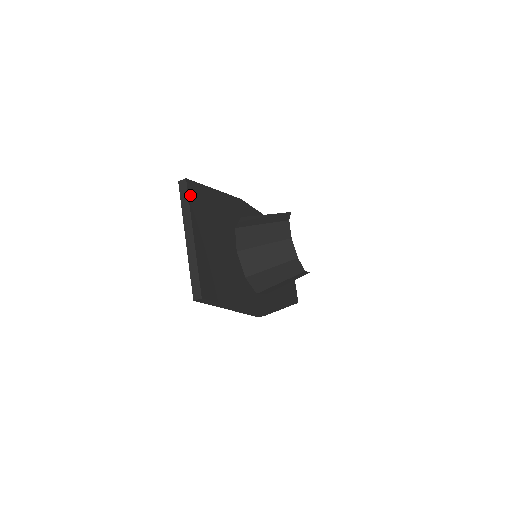
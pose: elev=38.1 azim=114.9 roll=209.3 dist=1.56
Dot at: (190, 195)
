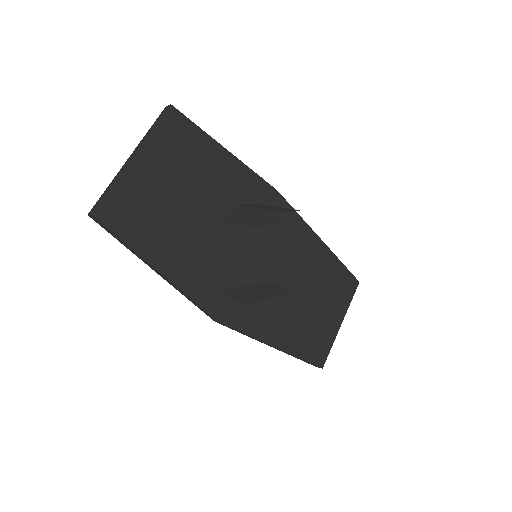
Dot at: (165, 121)
